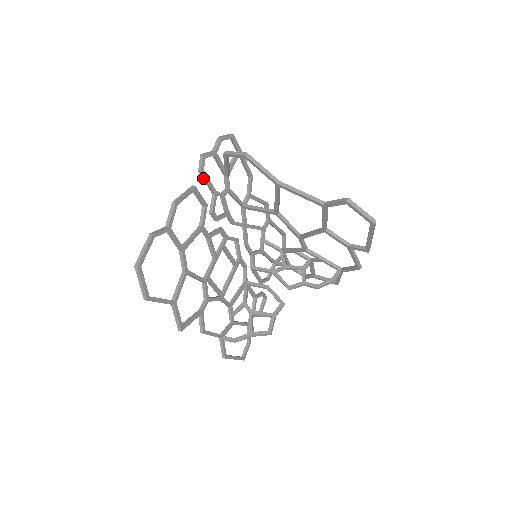
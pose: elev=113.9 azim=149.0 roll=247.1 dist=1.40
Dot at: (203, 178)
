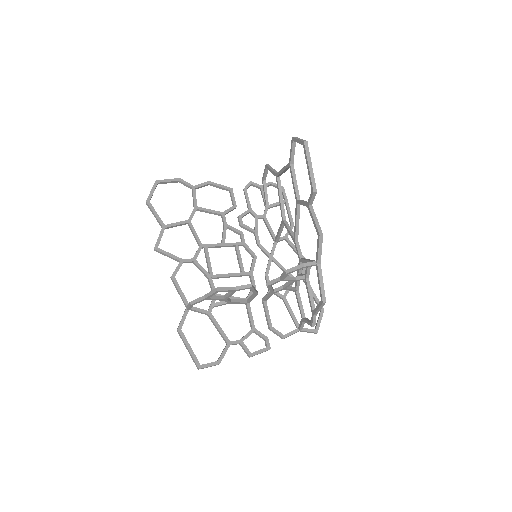
Dot at: (245, 196)
